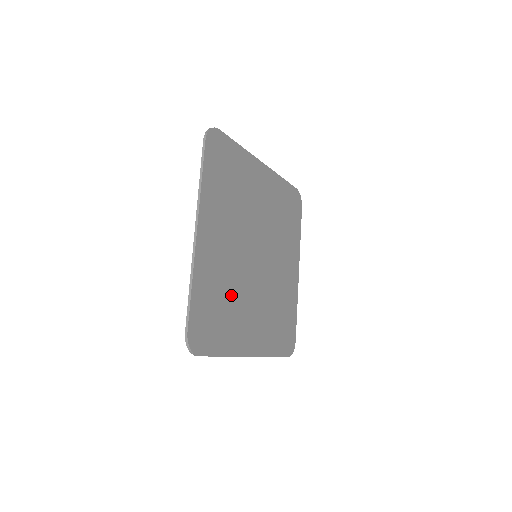
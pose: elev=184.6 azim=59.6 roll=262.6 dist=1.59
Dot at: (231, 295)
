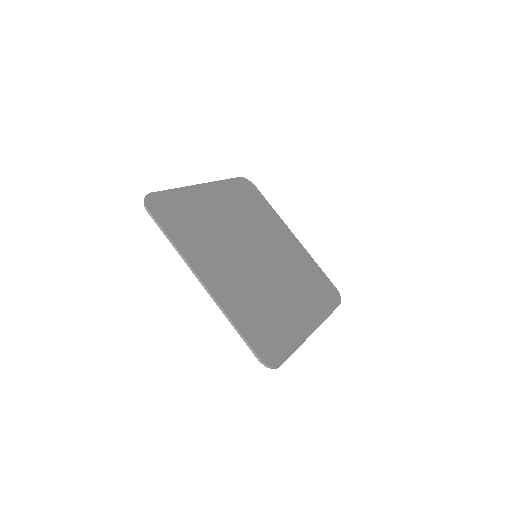
Dot at: (264, 302)
